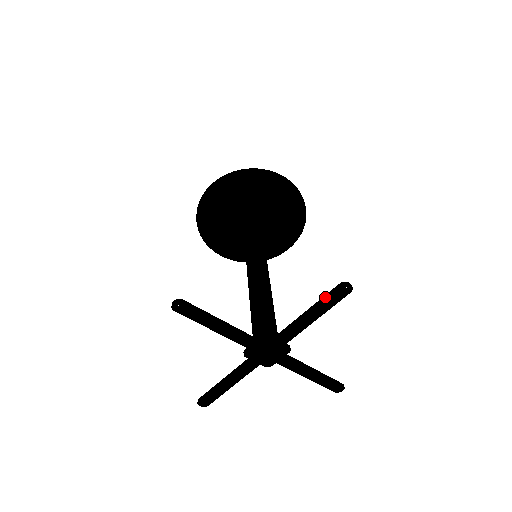
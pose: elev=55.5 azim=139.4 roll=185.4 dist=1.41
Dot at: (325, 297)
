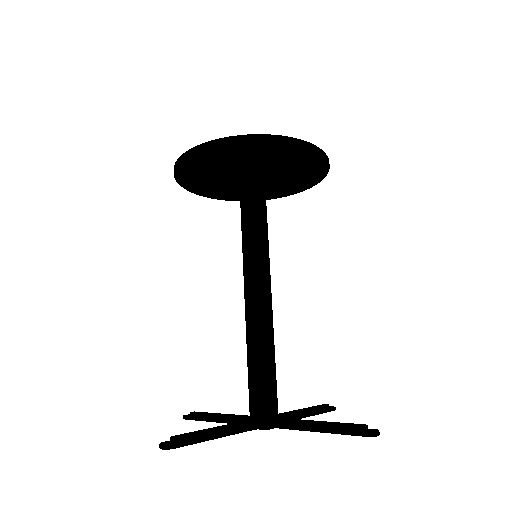
Dot at: (345, 434)
